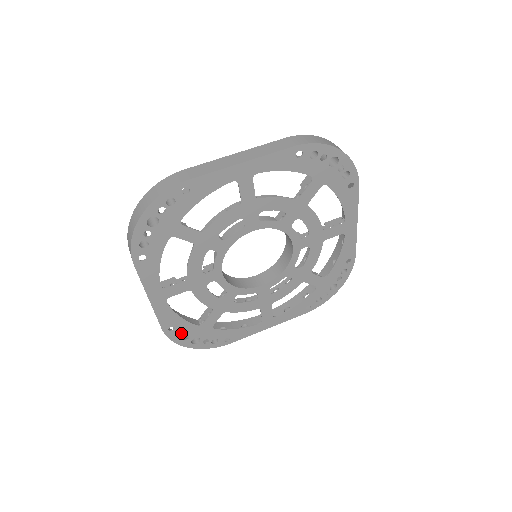
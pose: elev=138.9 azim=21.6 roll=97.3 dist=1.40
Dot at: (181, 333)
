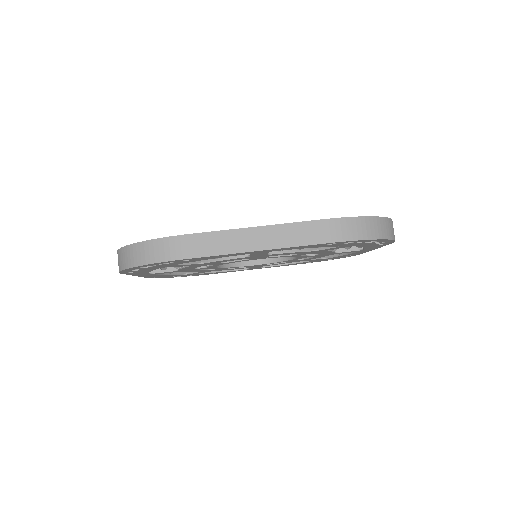
Dot at: occluded
